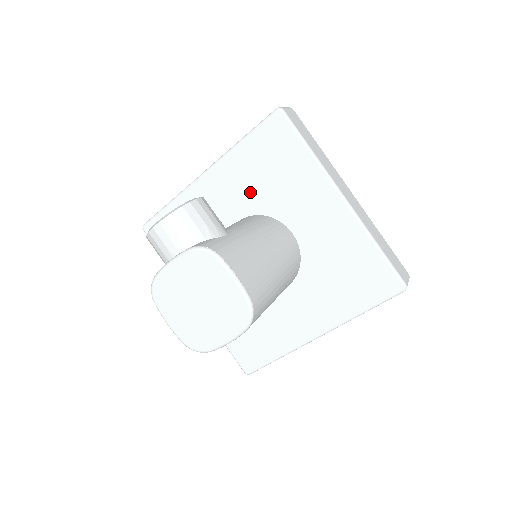
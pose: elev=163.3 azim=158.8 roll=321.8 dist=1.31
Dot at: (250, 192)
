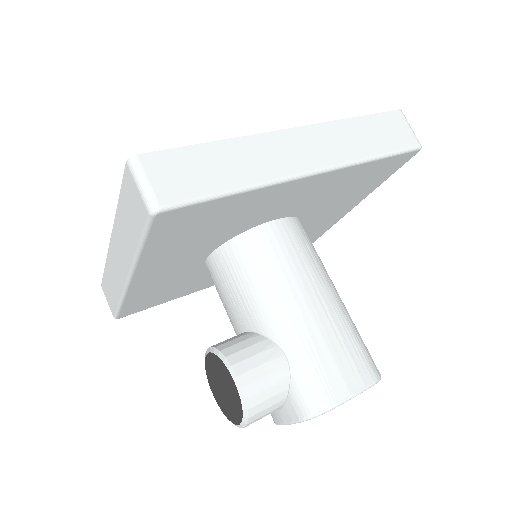
Dot at: (198, 248)
